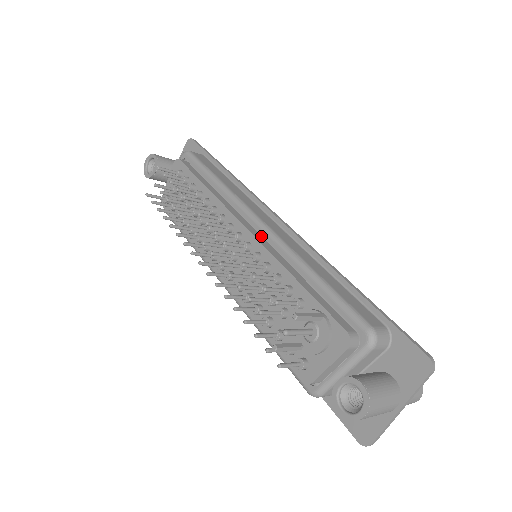
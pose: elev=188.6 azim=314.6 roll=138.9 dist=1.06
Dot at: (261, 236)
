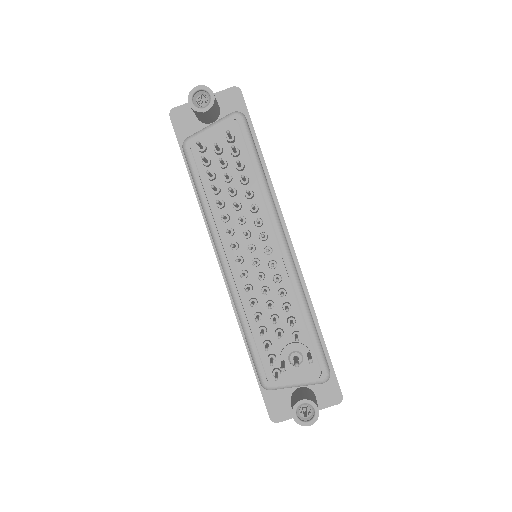
Dot at: (283, 259)
